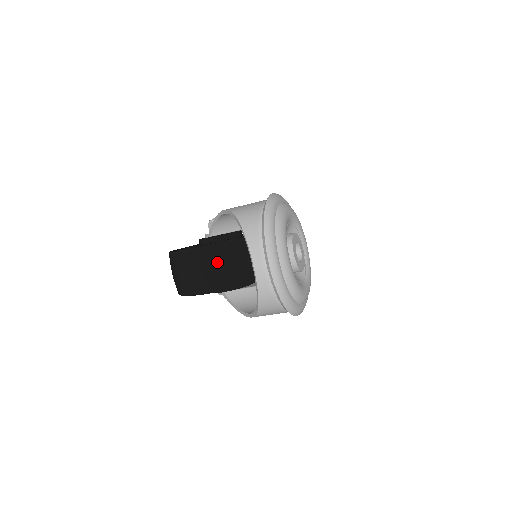
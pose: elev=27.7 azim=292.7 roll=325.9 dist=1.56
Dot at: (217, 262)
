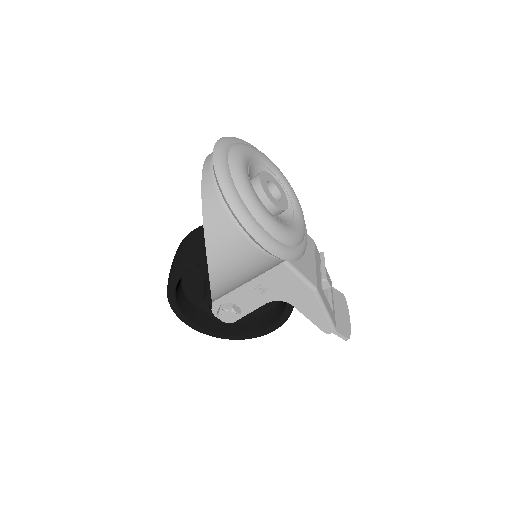
Dot at: (202, 235)
